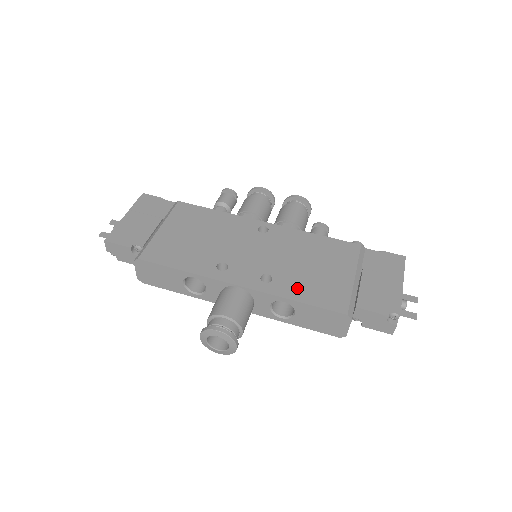
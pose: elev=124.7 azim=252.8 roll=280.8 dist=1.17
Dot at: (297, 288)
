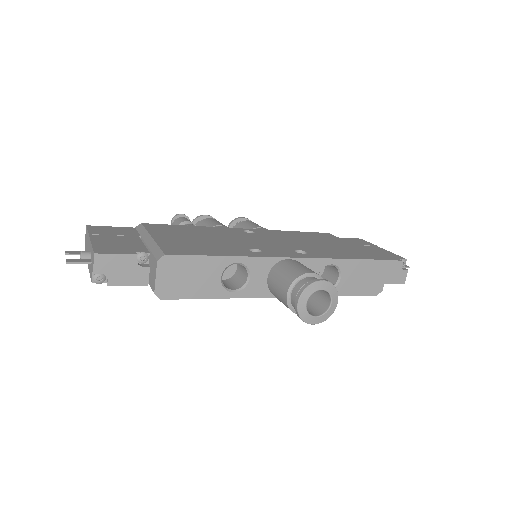
Dot at: (331, 253)
